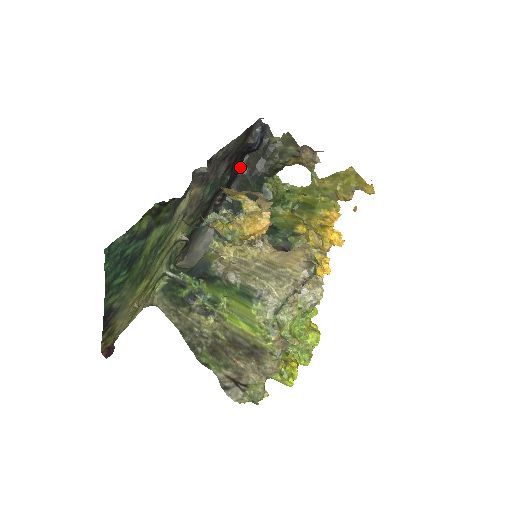
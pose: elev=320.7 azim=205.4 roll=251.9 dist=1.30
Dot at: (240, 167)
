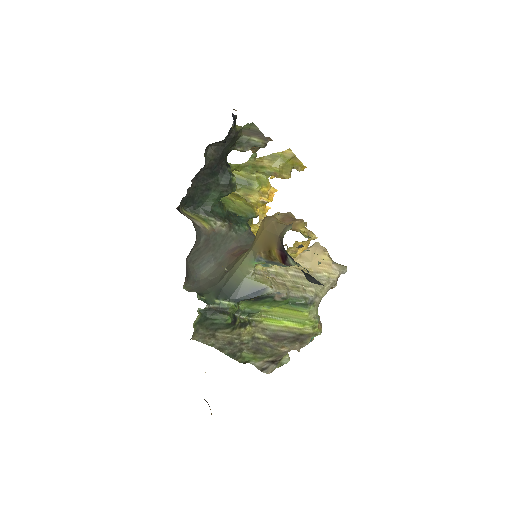
Dot at: (205, 161)
